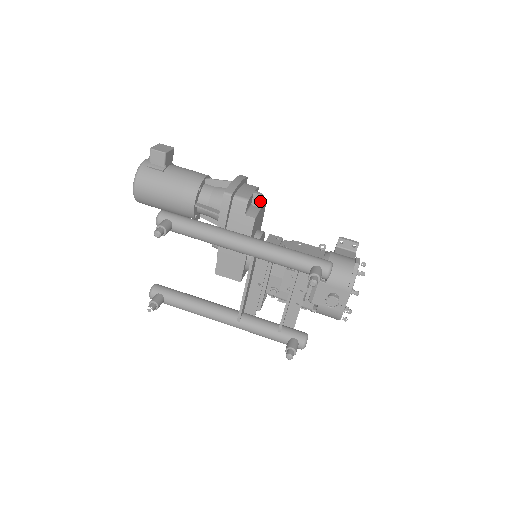
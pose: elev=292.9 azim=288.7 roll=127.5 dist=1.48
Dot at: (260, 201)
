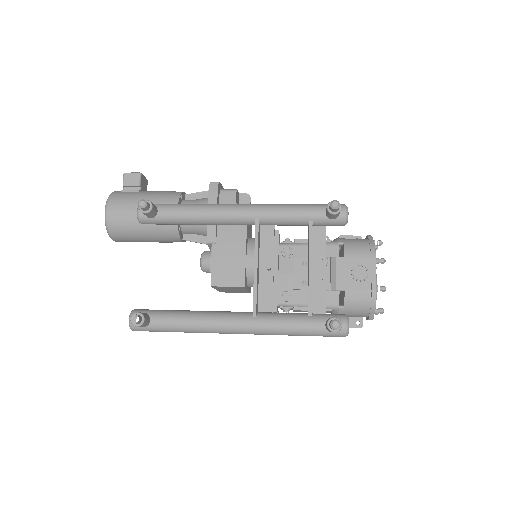
Dot at: (247, 200)
